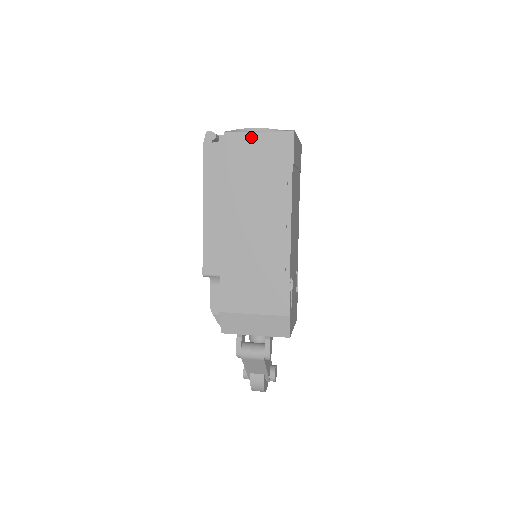
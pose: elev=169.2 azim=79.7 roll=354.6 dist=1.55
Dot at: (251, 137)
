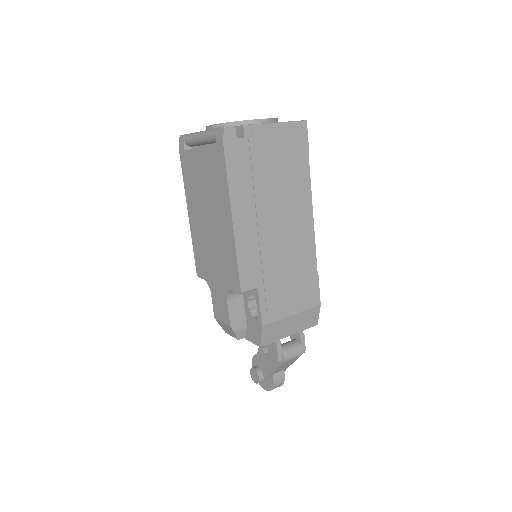
Dot at: (270, 130)
